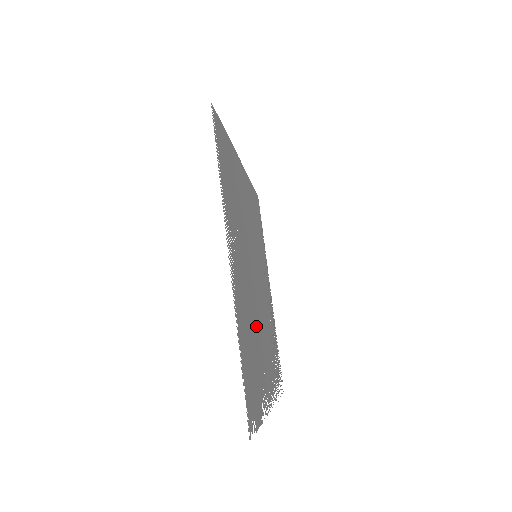
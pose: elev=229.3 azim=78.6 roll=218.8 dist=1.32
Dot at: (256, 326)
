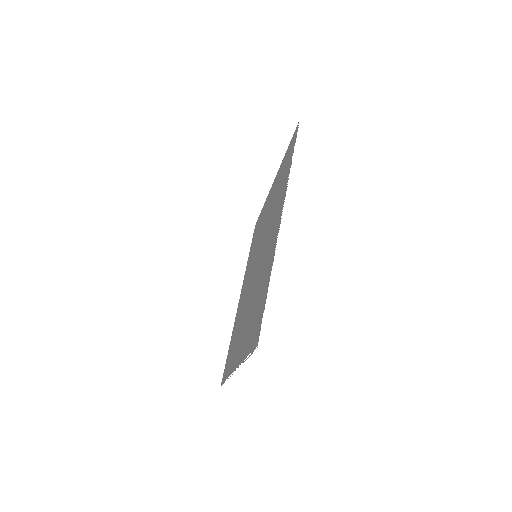
Dot at: (253, 296)
